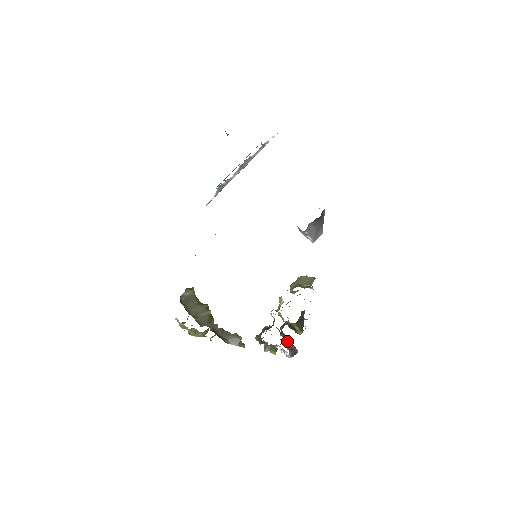
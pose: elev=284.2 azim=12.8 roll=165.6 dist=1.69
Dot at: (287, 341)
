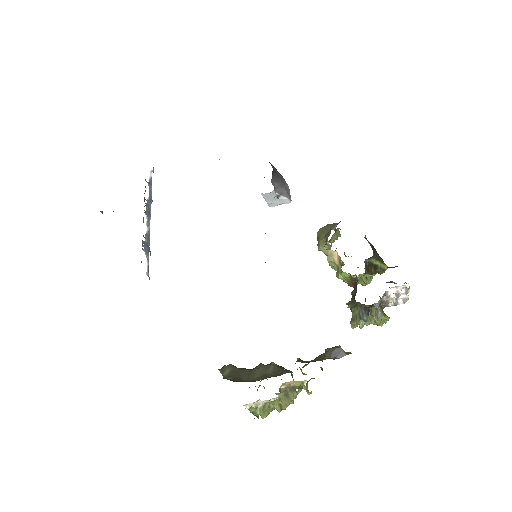
Dot at: (387, 282)
